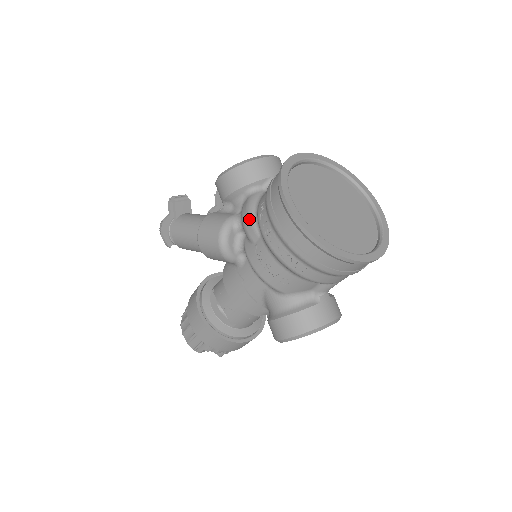
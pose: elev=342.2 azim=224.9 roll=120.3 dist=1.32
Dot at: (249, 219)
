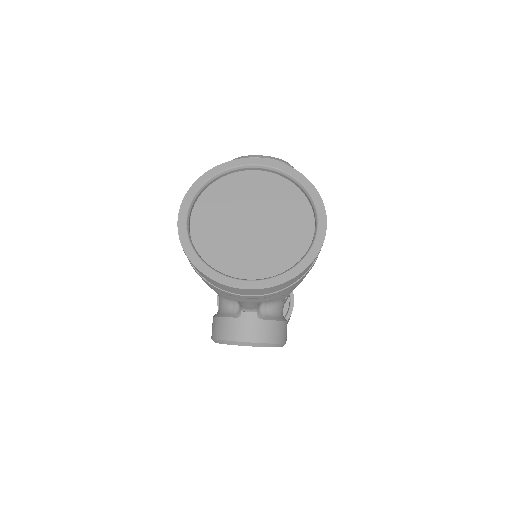
Dot at: occluded
